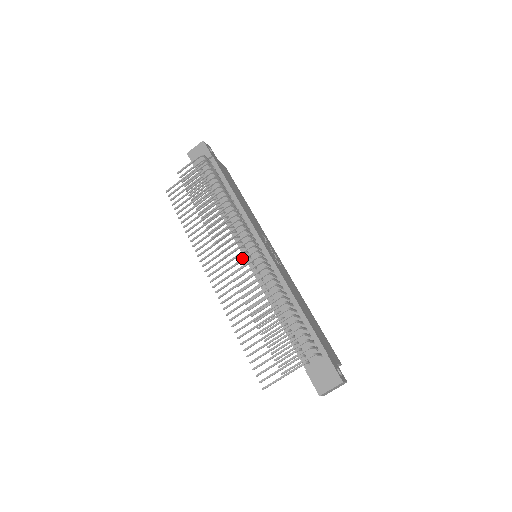
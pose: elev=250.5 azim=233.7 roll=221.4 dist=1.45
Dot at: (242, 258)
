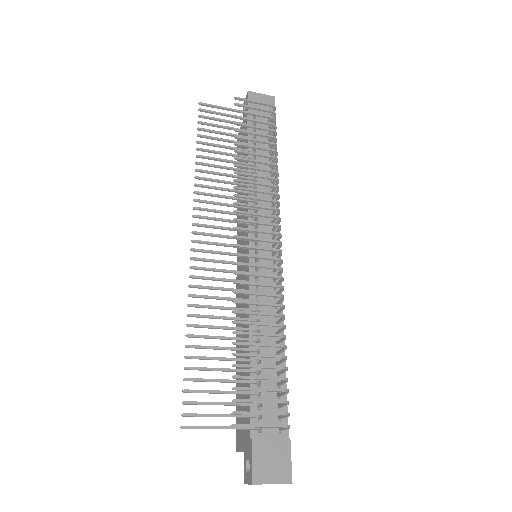
Dot at: occluded
